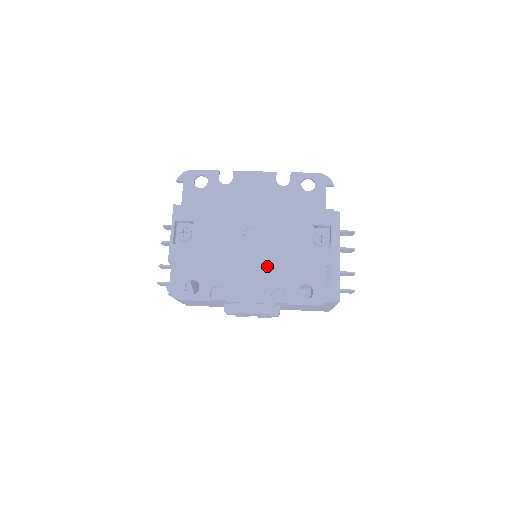
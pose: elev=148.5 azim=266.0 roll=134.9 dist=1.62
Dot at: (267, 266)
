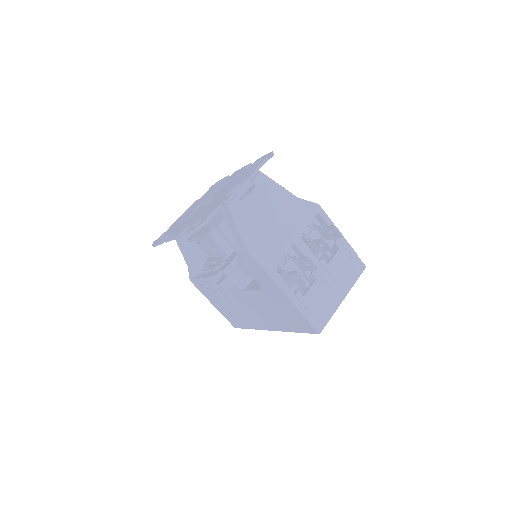
Dot at: occluded
